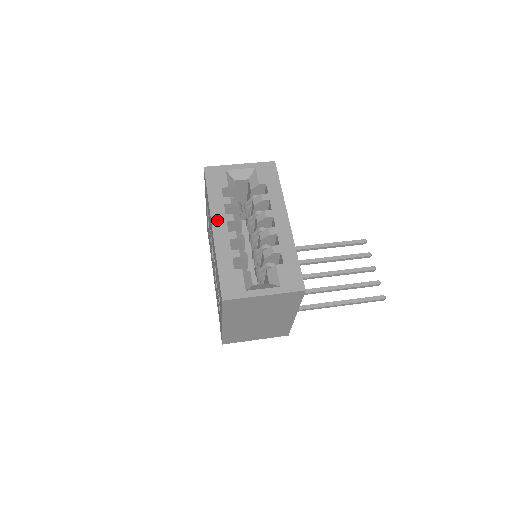
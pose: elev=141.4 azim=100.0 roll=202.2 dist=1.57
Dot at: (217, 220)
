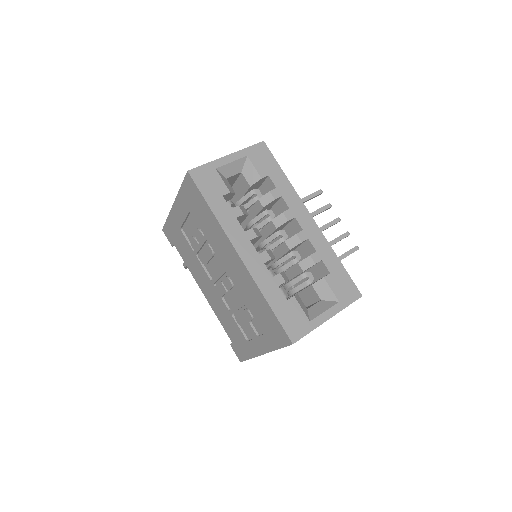
Dot at: (239, 243)
